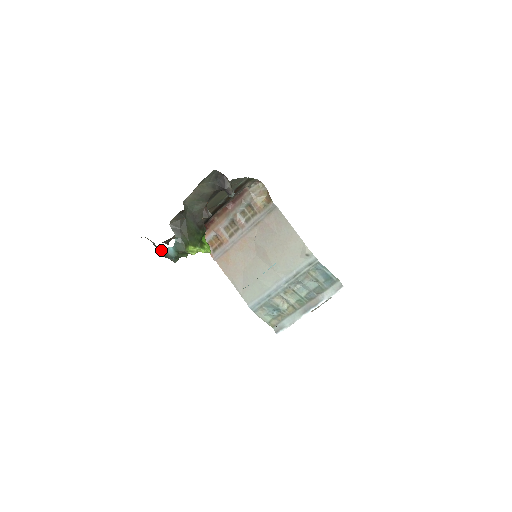
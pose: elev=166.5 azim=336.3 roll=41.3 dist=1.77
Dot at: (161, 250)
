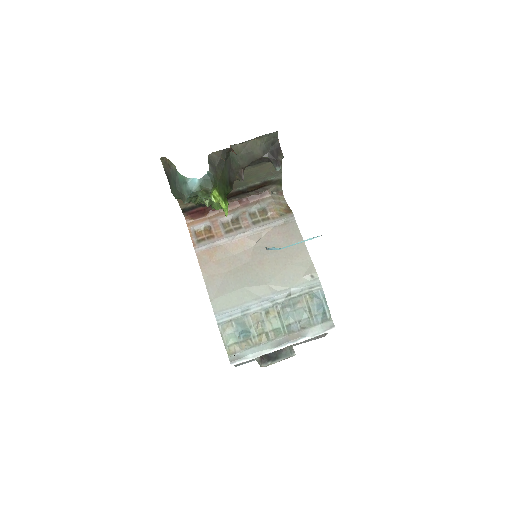
Dot at: (180, 179)
